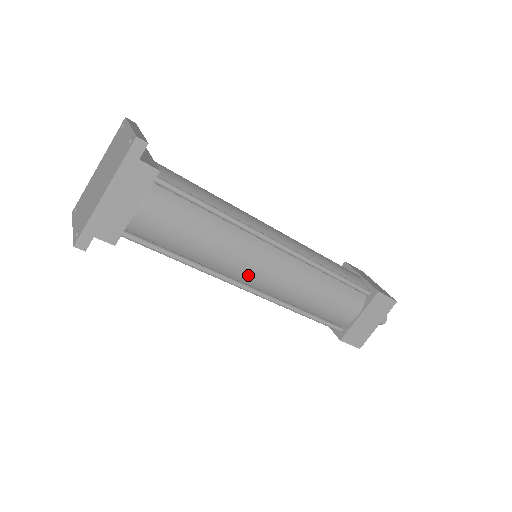
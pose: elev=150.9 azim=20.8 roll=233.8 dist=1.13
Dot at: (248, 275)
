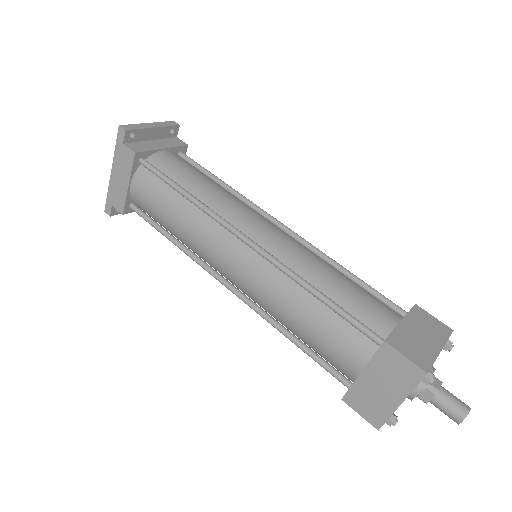
Dot at: (219, 266)
